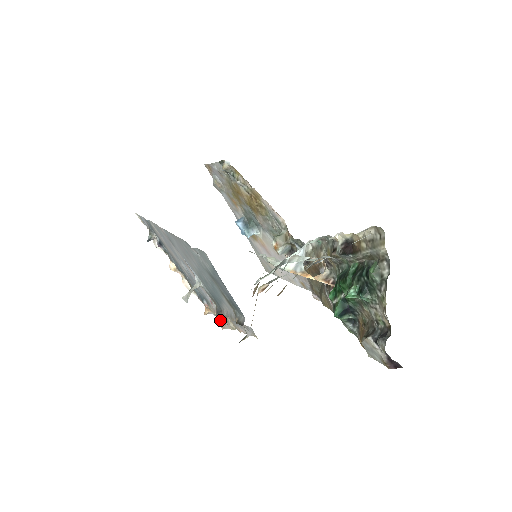
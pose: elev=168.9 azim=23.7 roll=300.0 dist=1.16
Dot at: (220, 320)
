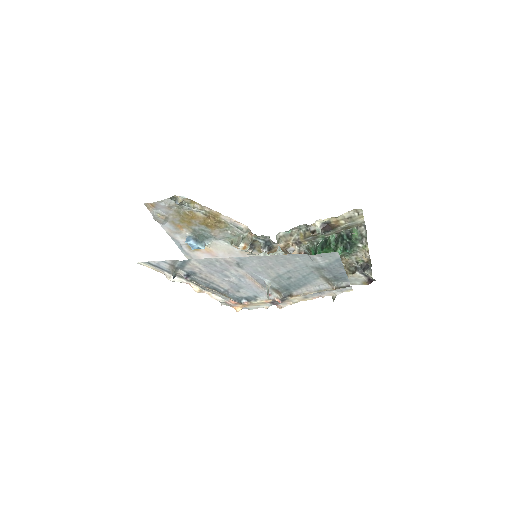
Dot at: (268, 306)
